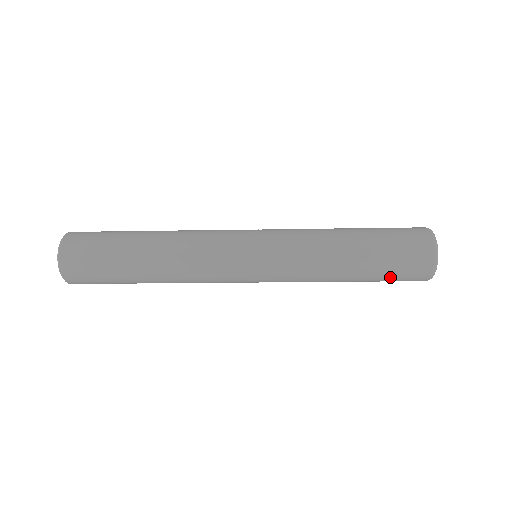
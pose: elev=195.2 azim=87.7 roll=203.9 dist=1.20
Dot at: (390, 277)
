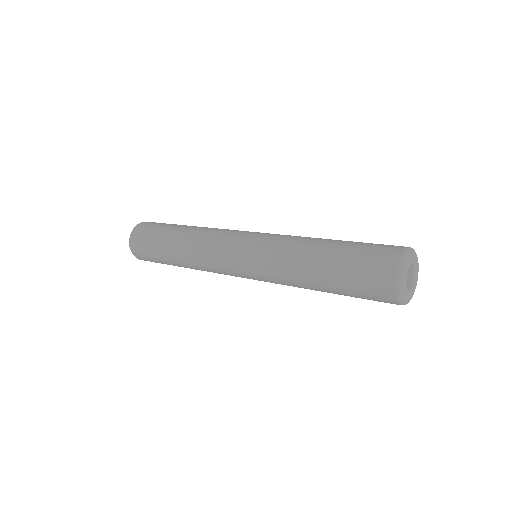
Dot at: occluded
